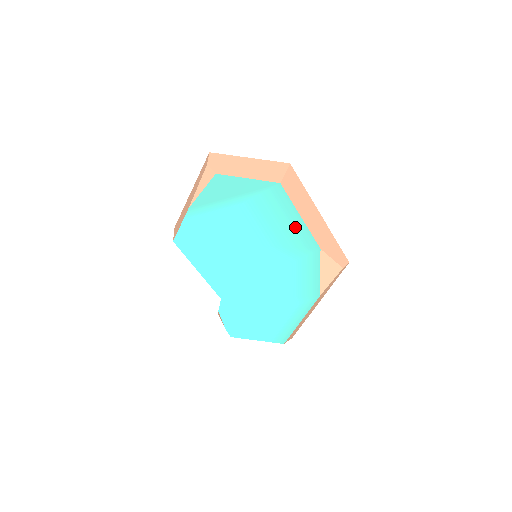
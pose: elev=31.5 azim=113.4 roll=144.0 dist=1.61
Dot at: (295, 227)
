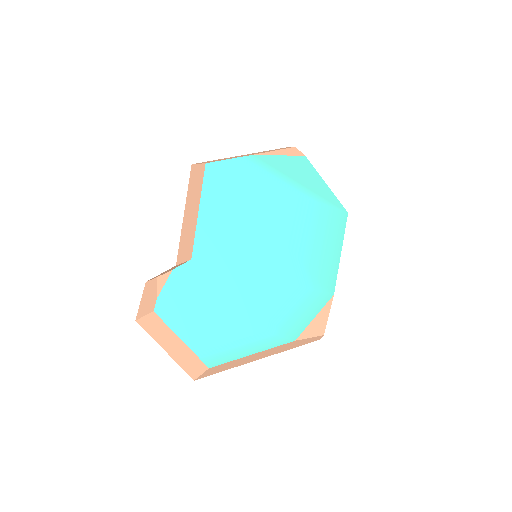
Dot at: (329, 257)
